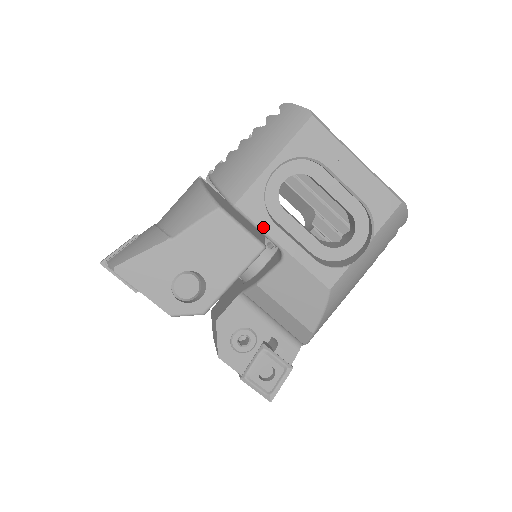
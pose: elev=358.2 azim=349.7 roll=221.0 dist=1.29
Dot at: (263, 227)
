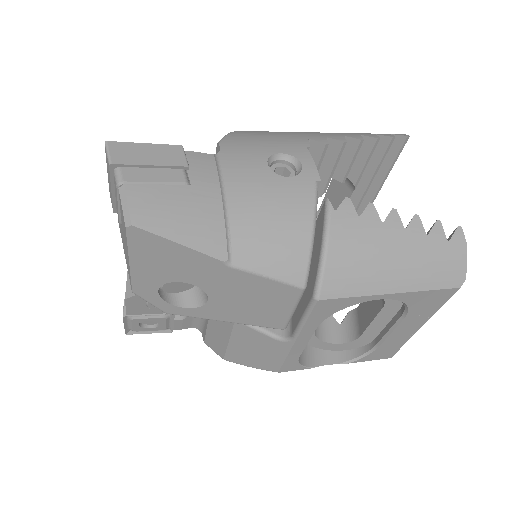
Dot at: (307, 324)
